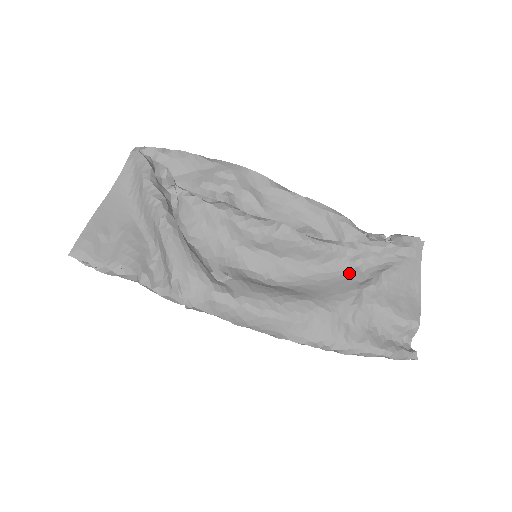
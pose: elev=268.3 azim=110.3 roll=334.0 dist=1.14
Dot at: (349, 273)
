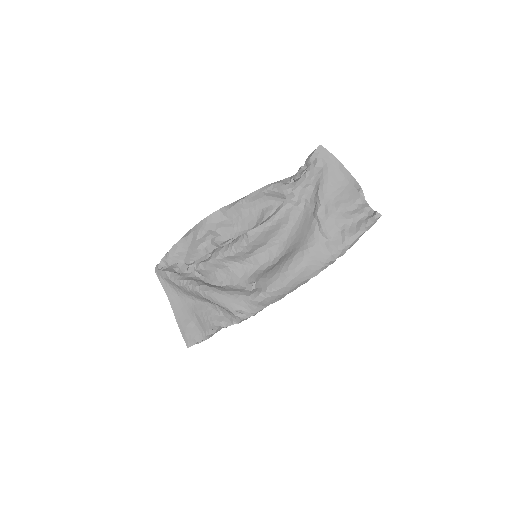
Dot at: (304, 212)
